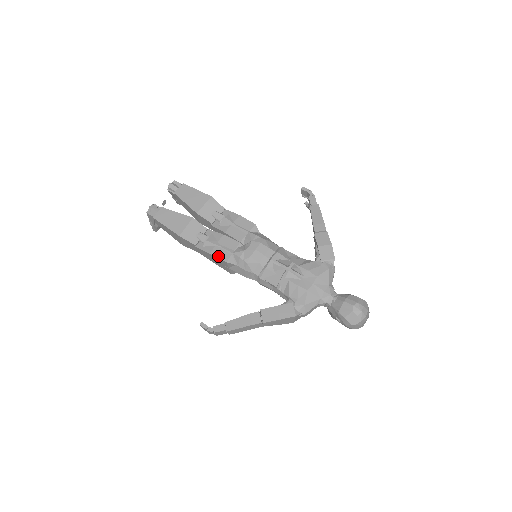
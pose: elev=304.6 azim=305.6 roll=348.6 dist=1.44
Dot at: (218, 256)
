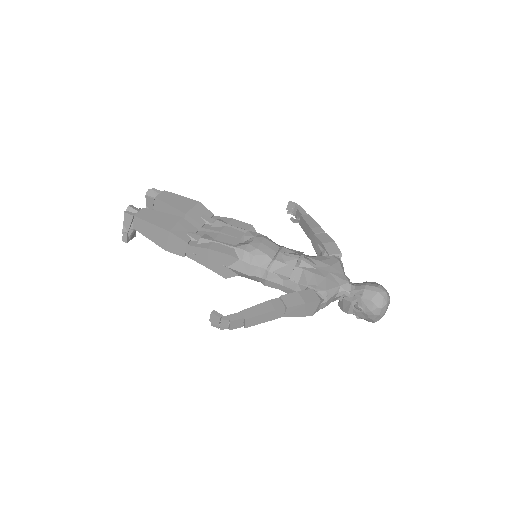
Dot at: (218, 250)
